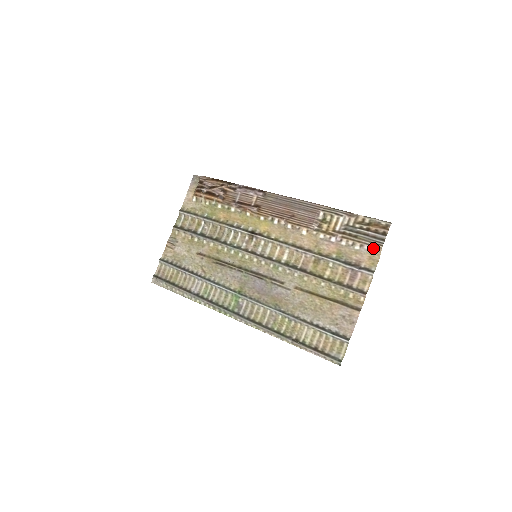
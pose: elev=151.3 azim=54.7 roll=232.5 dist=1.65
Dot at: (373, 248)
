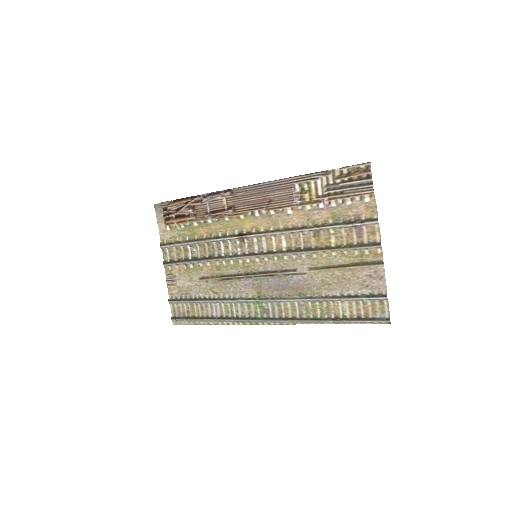
Dot at: (365, 196)
